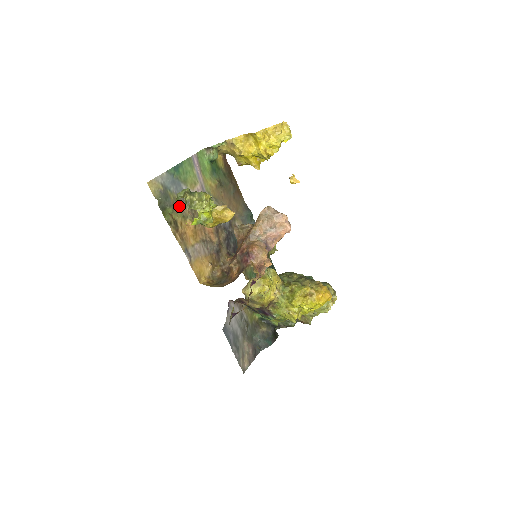
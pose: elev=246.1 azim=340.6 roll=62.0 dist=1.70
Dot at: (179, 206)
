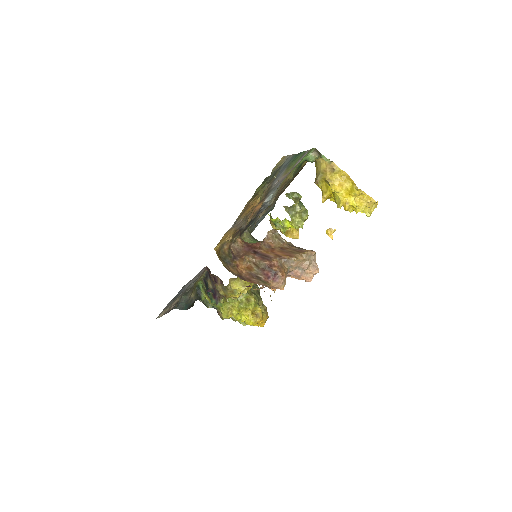
Dot at: (269, 184)
